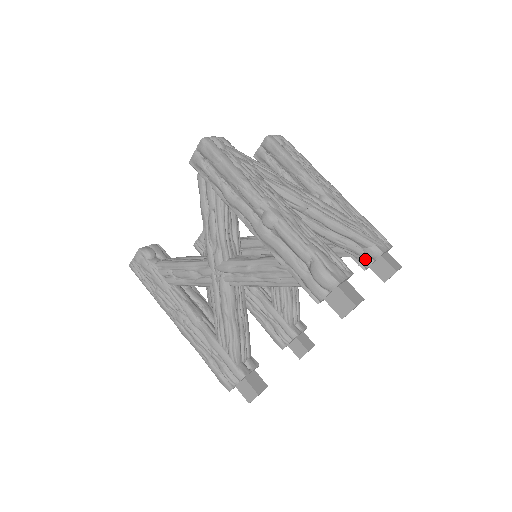
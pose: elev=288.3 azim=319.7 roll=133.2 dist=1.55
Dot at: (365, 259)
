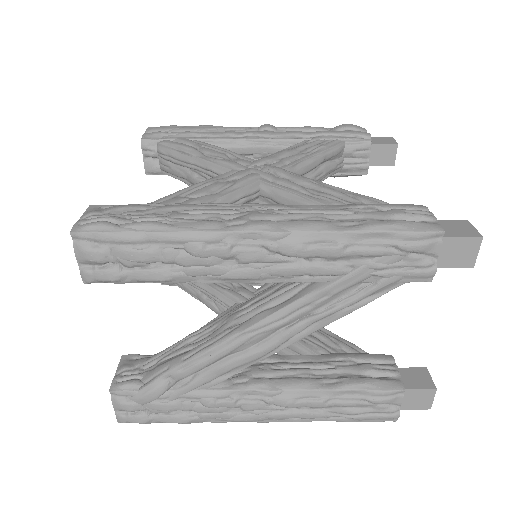
Dot at: occluded
